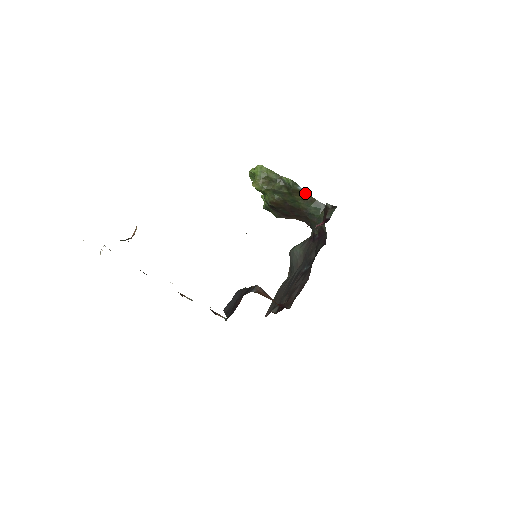
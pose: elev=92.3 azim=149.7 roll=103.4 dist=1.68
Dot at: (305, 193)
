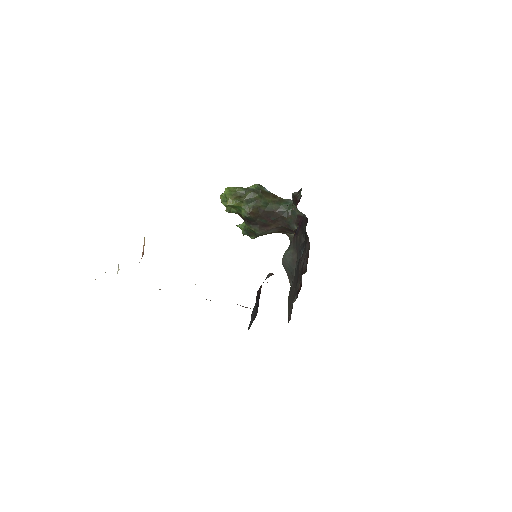
Dot at: (272, 194)
